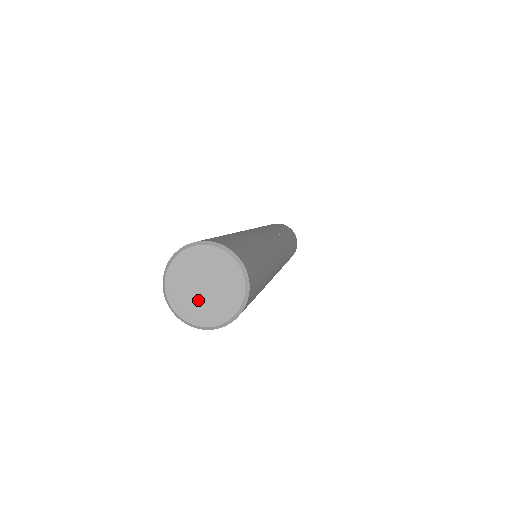
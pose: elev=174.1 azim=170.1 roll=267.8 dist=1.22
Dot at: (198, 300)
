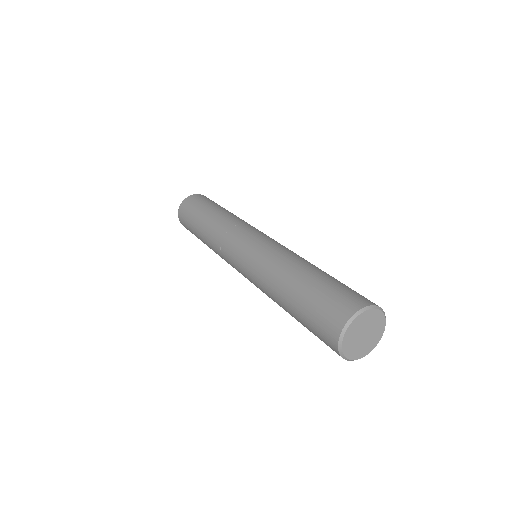
Dot at: (357, 343)
